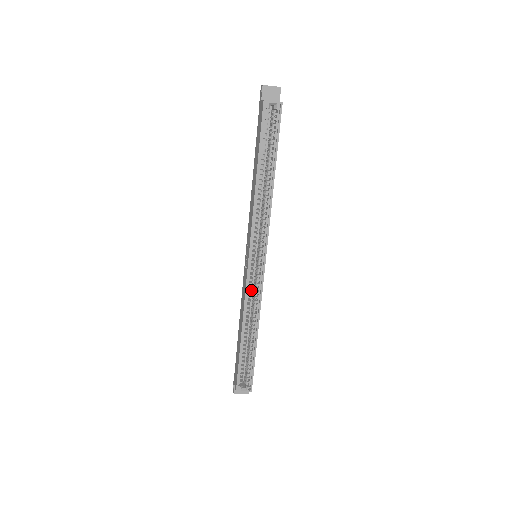
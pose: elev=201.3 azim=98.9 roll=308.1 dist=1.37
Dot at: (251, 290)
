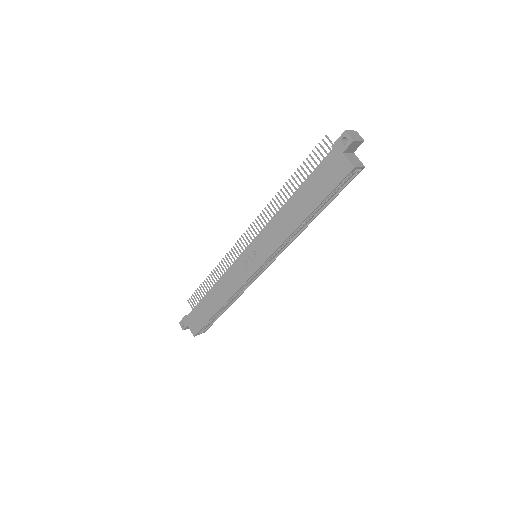
Dot at: occluded
